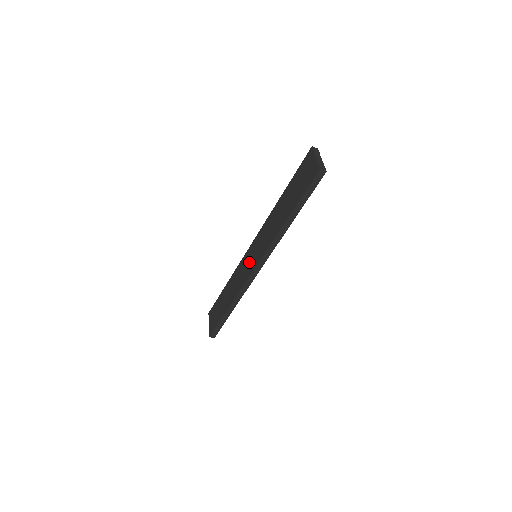
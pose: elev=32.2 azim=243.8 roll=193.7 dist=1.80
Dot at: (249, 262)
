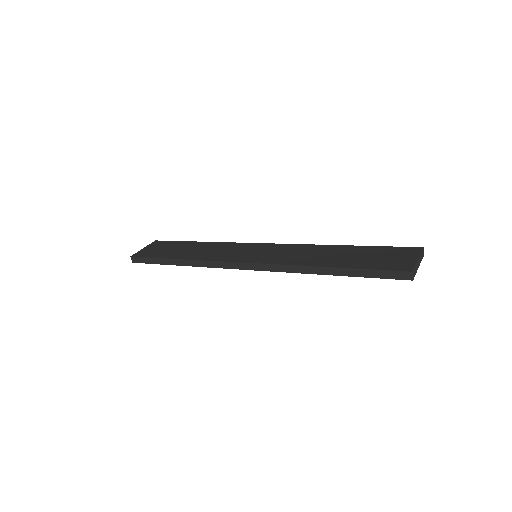
Dot at: (244, 252)
